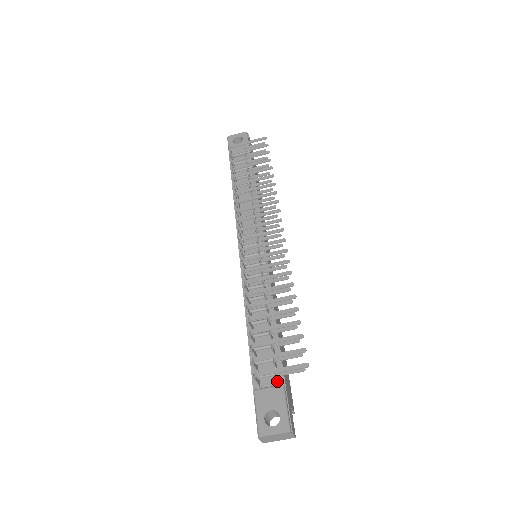
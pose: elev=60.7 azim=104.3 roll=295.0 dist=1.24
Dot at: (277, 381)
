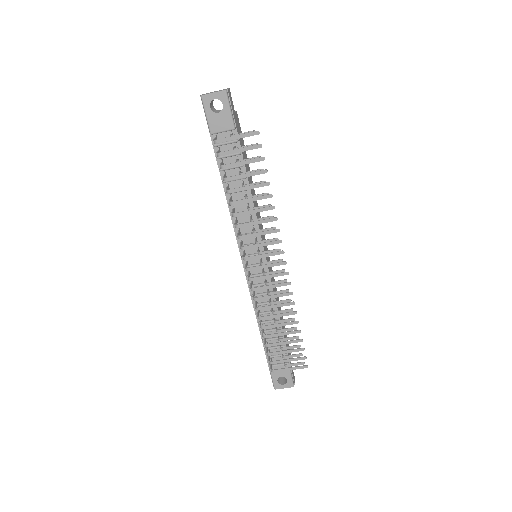
Dot at: occluded
